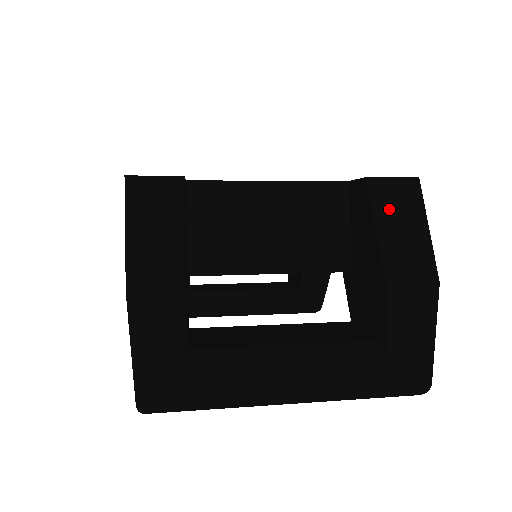
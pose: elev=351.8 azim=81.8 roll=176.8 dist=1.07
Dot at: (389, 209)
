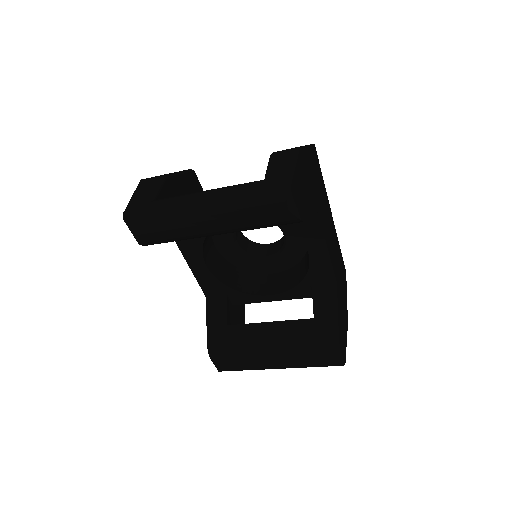
Dot at: occluded
